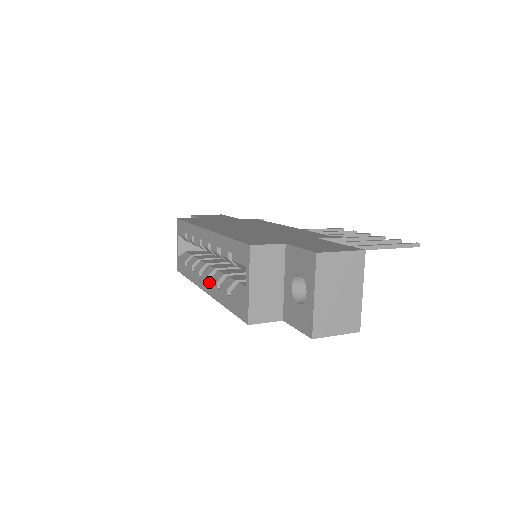
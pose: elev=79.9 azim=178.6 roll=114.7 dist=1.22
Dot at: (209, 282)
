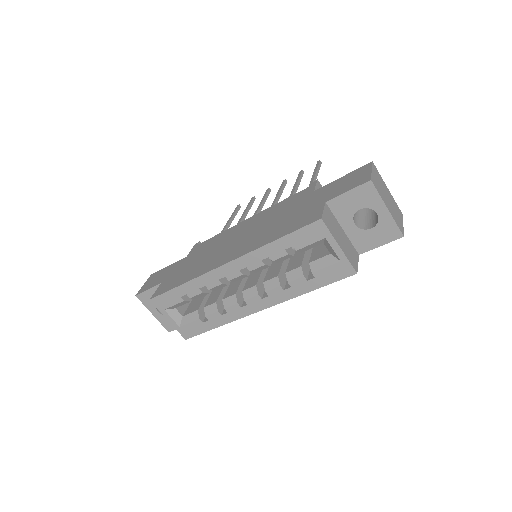
Dot at: (264, 298)
